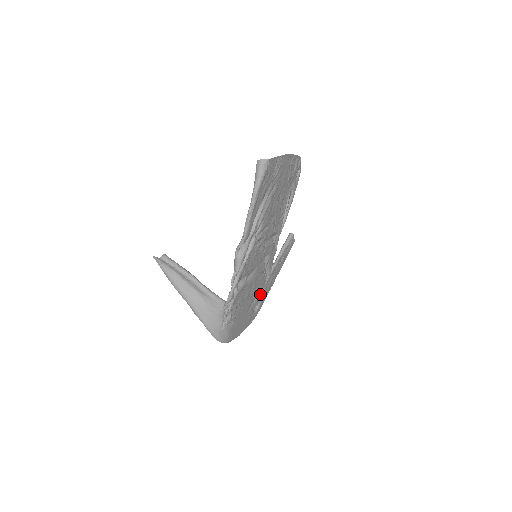
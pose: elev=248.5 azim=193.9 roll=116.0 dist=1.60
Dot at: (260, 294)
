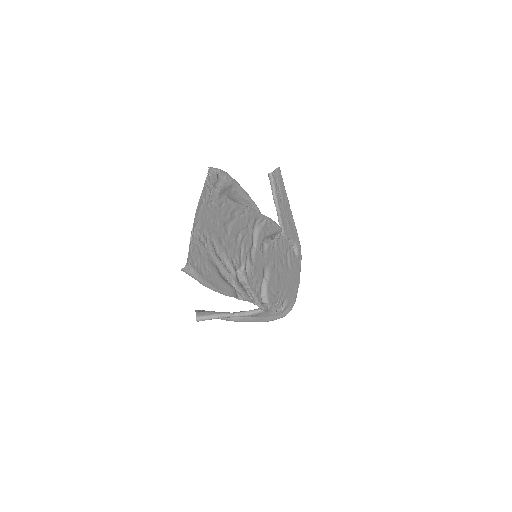
Dot at: (288, 246)
